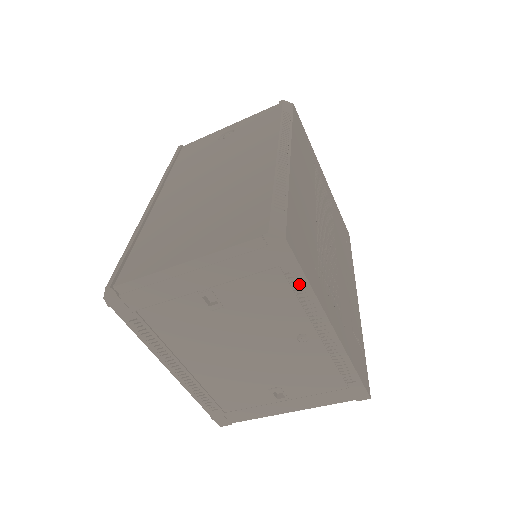
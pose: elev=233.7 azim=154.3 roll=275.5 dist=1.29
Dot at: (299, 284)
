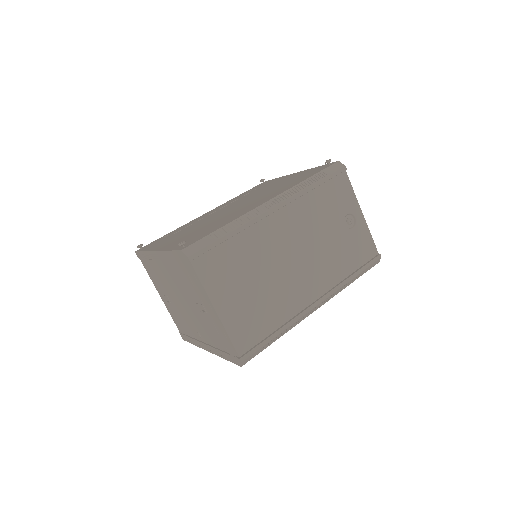
Dot at: occluded
